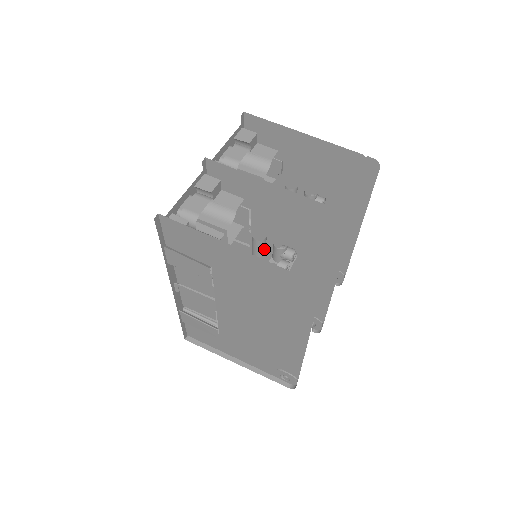
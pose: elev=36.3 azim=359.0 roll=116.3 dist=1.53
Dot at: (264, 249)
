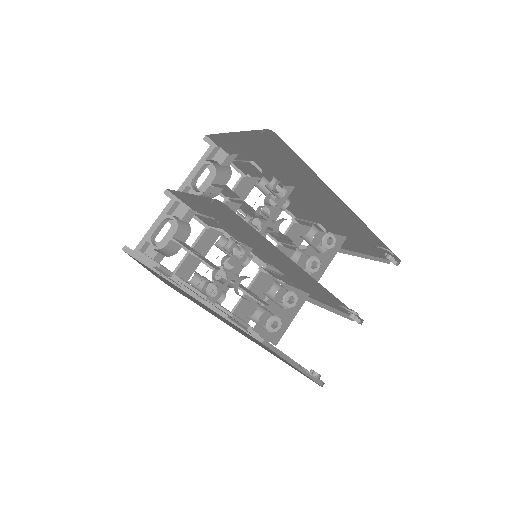
Dot at: occluded
